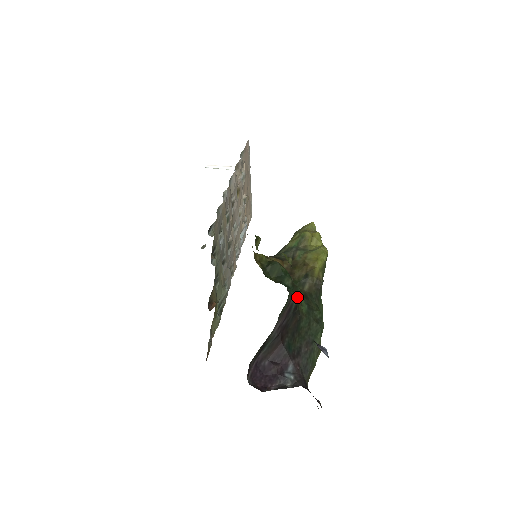
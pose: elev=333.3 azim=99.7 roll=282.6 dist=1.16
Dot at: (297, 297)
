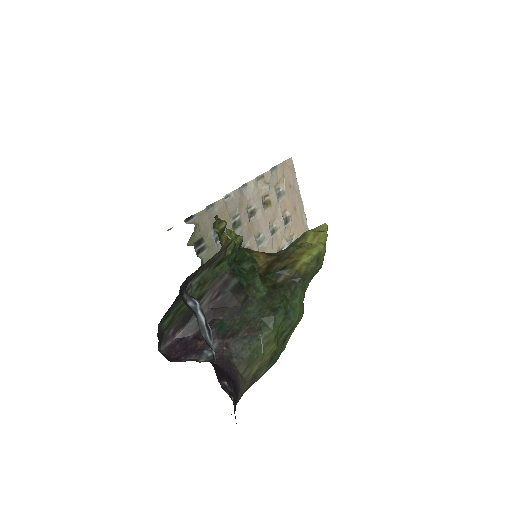
Dot at: (250, 280)
